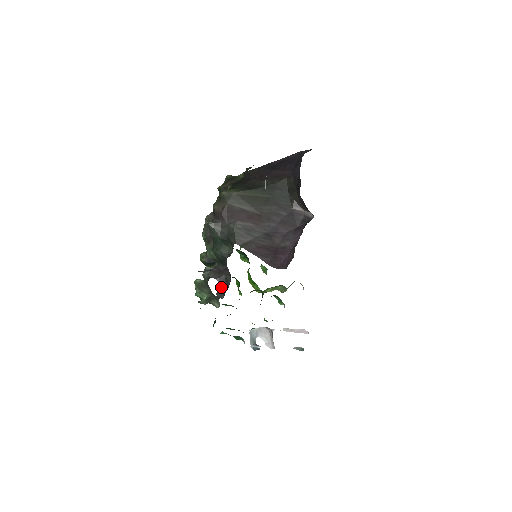
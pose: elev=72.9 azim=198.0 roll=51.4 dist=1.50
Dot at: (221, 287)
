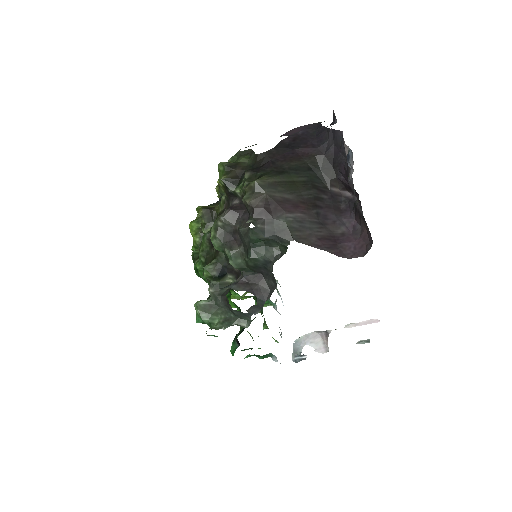
Dot at: (257, 300)
